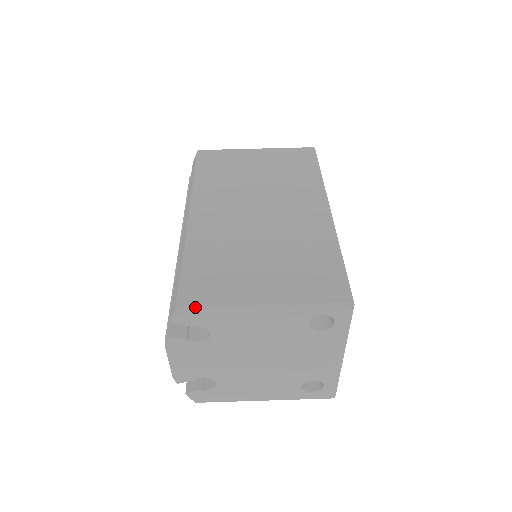
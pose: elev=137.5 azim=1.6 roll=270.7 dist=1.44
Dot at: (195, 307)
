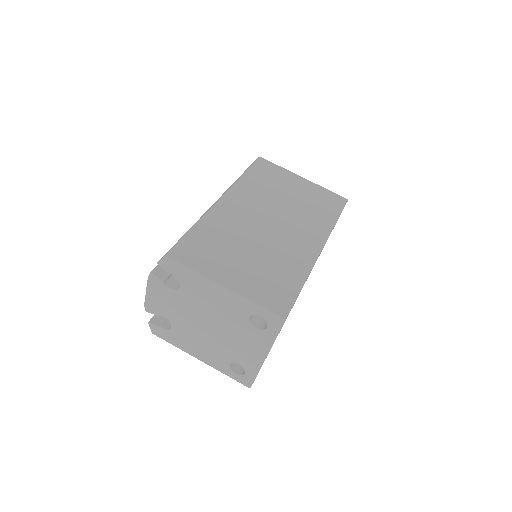
Dot at: (178, 262)
